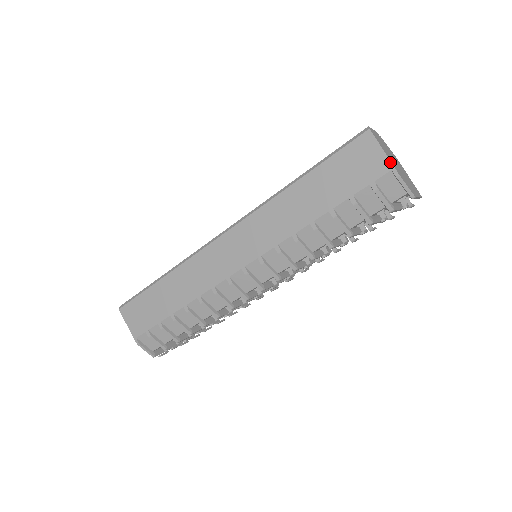
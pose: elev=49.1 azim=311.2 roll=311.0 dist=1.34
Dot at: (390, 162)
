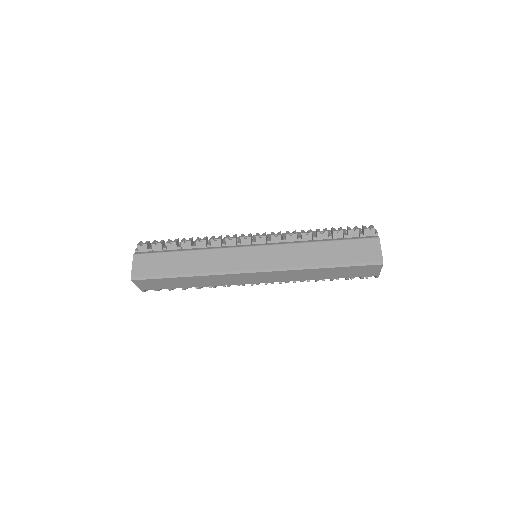
Dot at: (379, 274)
